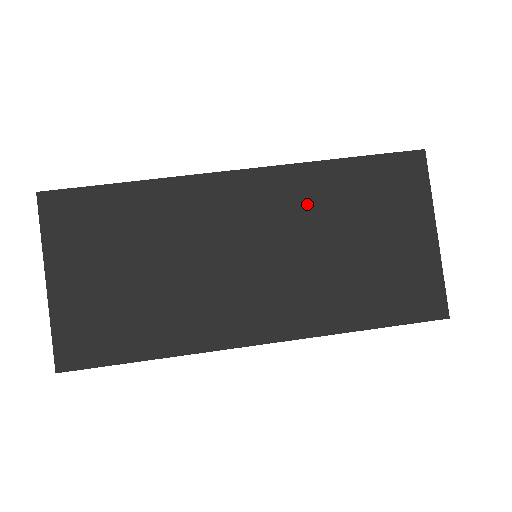
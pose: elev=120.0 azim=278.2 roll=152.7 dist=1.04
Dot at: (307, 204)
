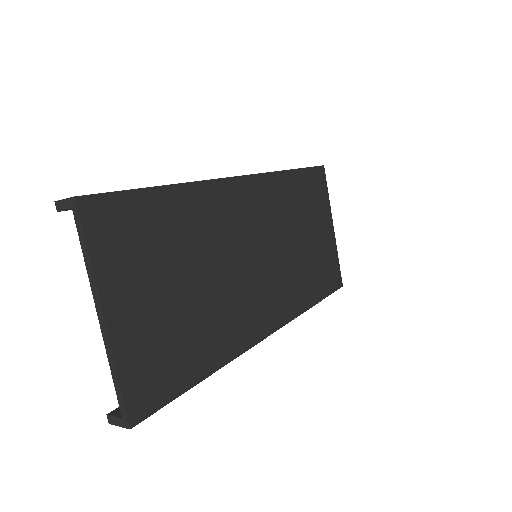
Dot at: (281, 207)
